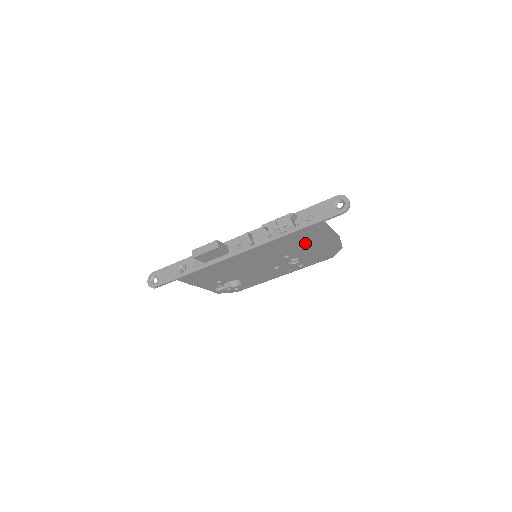
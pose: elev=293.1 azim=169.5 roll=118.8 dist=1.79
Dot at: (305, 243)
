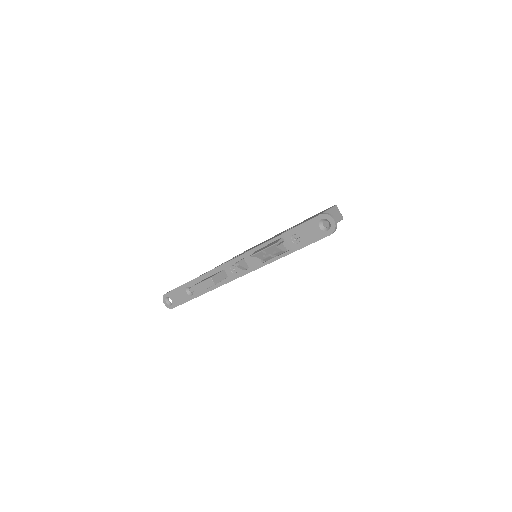
Dot at: occluded
